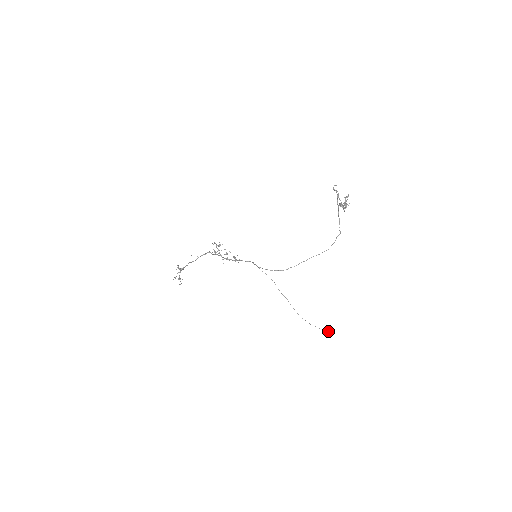
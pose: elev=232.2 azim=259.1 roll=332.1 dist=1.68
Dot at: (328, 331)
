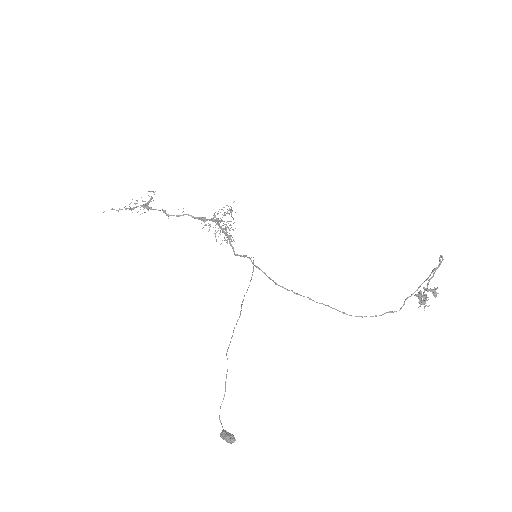
Dot at: occluded
